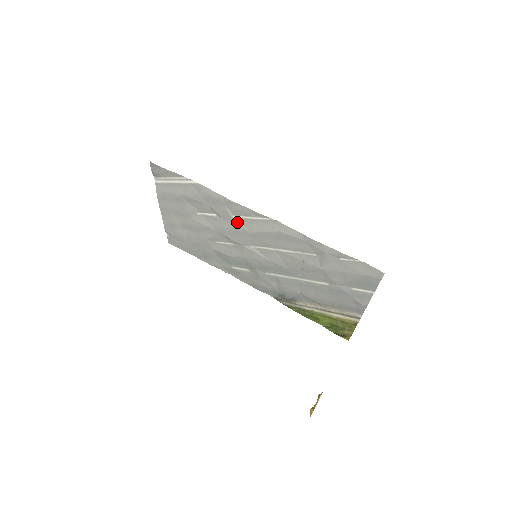
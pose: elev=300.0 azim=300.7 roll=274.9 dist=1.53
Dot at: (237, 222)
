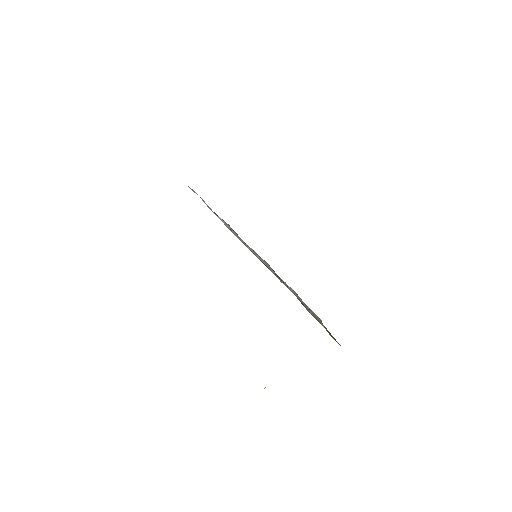
Dot at: (228, 226)
